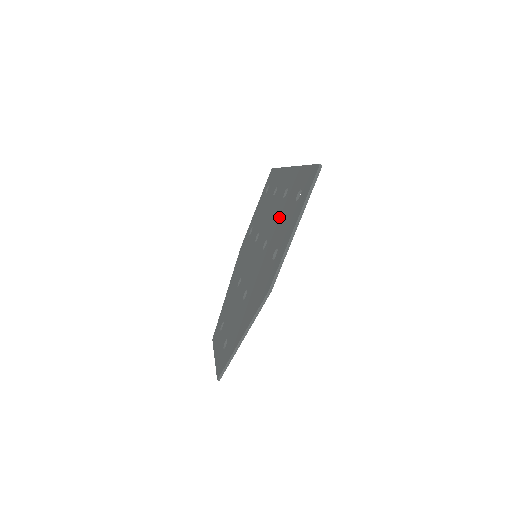
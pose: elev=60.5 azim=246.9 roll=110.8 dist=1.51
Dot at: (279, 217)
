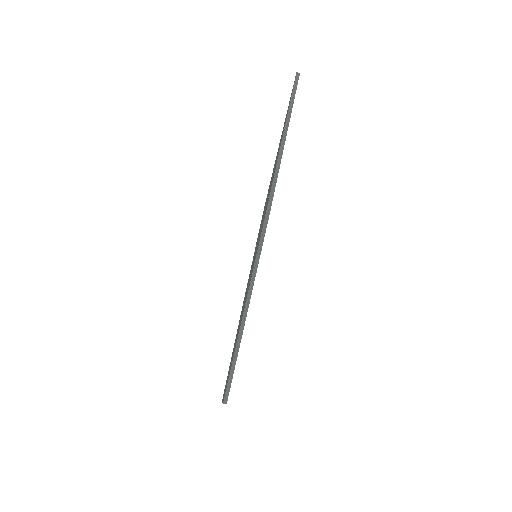
Dot at: occluded
